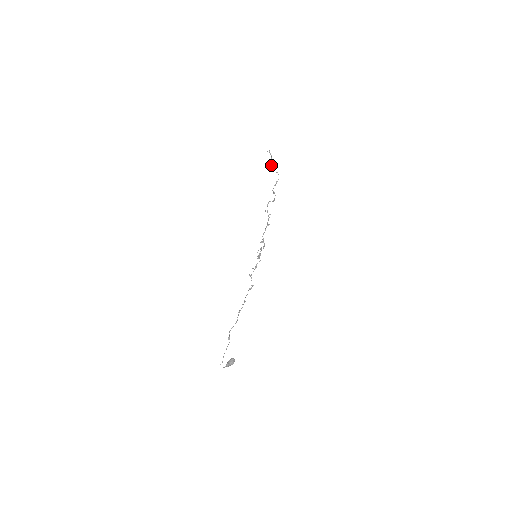
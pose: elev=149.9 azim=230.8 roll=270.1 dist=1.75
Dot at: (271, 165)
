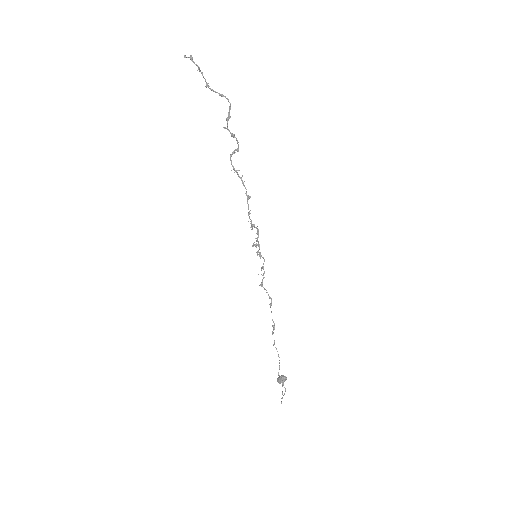
Dot at: occluded
